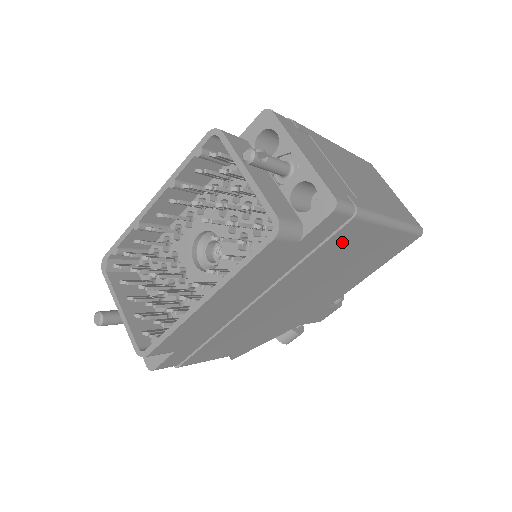
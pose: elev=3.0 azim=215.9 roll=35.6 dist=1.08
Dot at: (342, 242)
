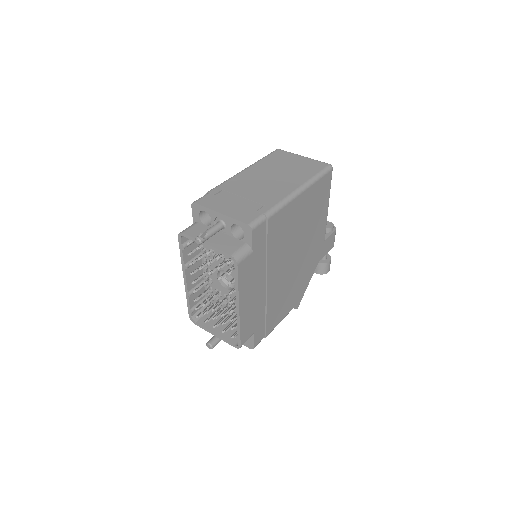
Dot at: (278, 227)
